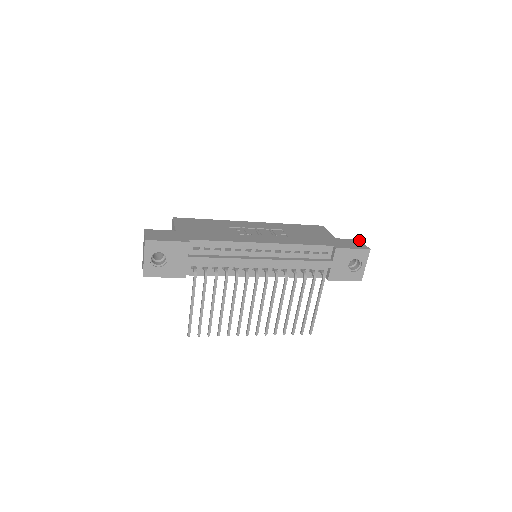
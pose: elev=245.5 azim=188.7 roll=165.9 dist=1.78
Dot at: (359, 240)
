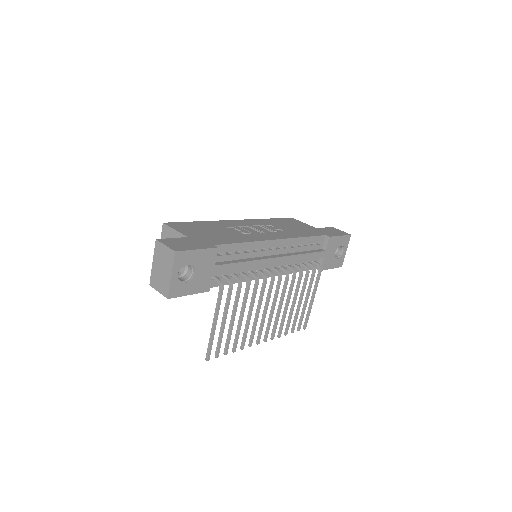
Dot at: (333, 227)
